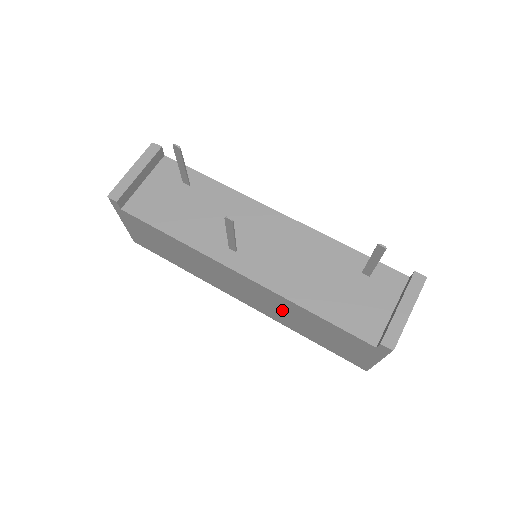
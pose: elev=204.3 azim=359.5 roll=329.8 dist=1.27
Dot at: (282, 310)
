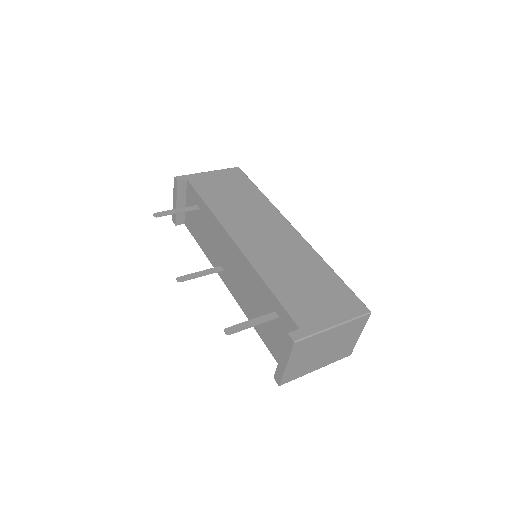
Dot at: occluded
